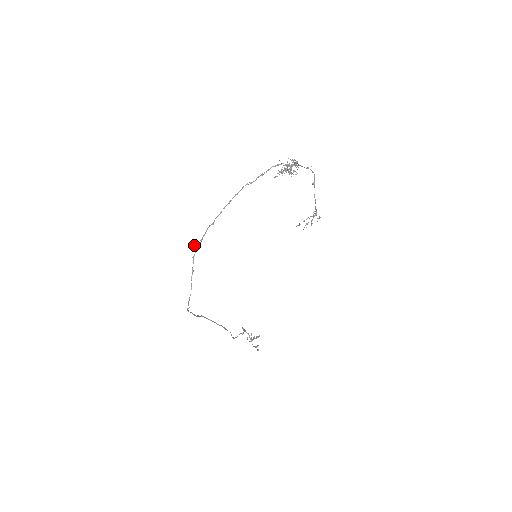
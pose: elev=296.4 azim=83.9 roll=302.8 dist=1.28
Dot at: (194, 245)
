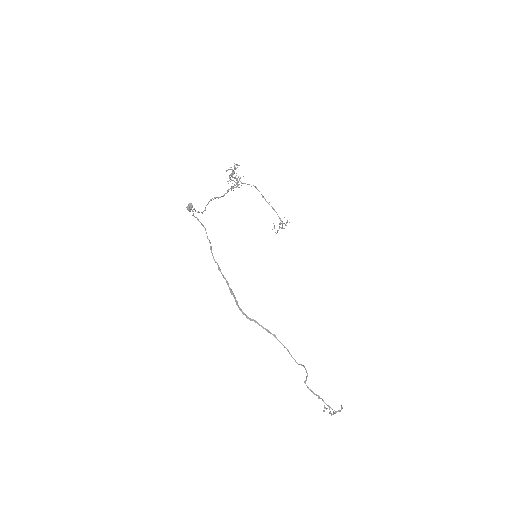
Dot at: (189, 206)
